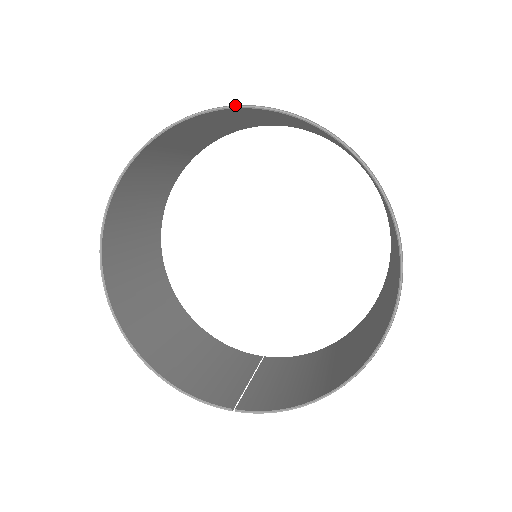
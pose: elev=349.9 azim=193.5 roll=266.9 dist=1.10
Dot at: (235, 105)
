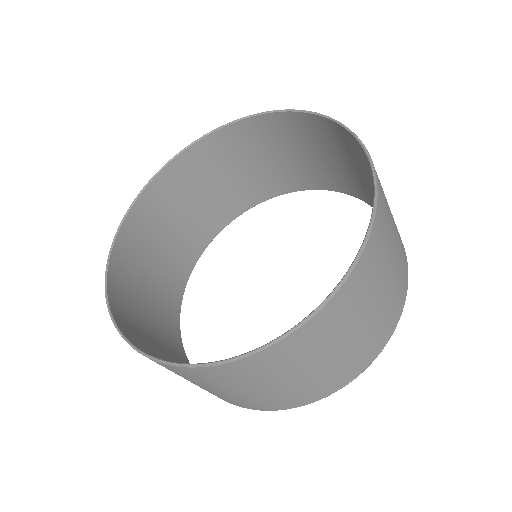
Dot at: (277, 110)
